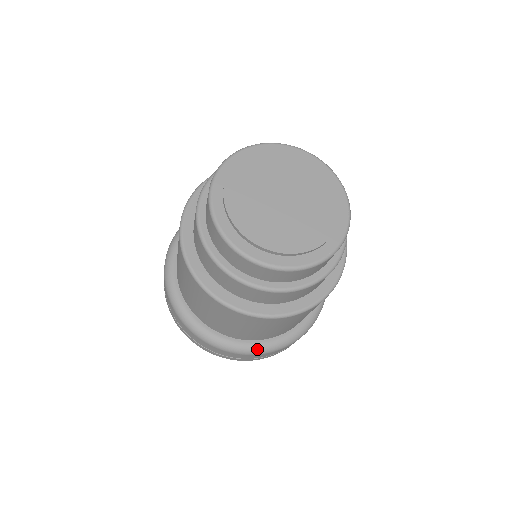
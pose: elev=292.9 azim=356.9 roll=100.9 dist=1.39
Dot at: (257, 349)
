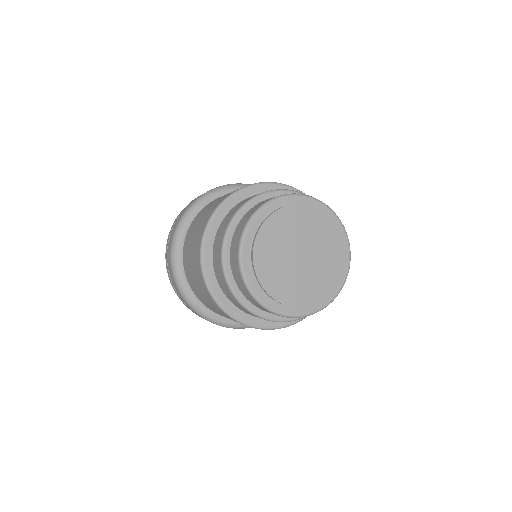
Dot at: (190, 300)
